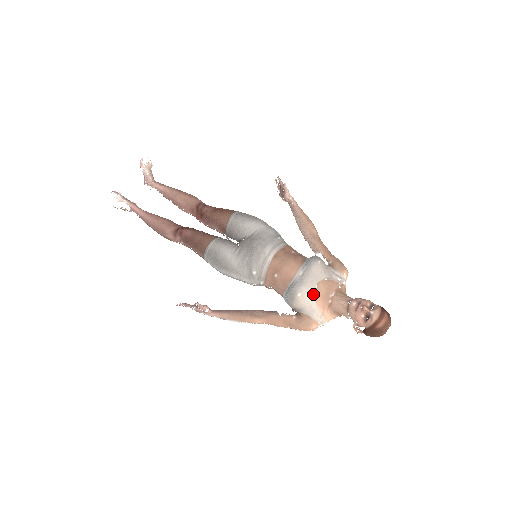
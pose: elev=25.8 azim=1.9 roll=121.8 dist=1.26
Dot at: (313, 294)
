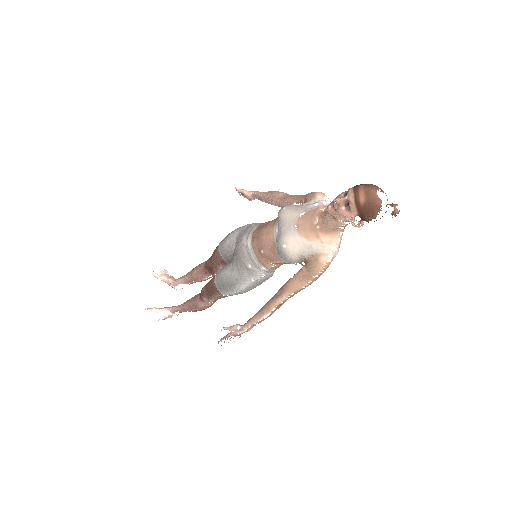
Dot at: (297, 235)
